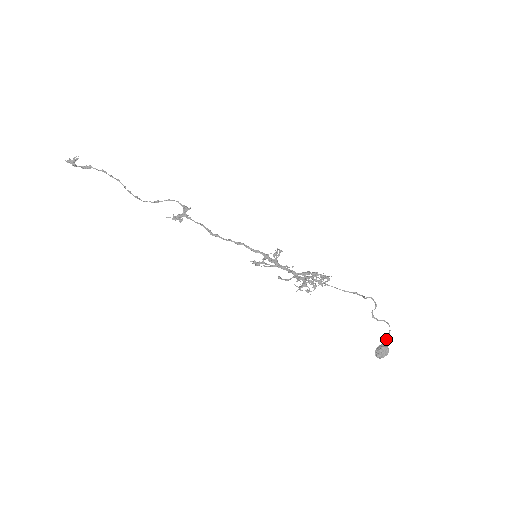
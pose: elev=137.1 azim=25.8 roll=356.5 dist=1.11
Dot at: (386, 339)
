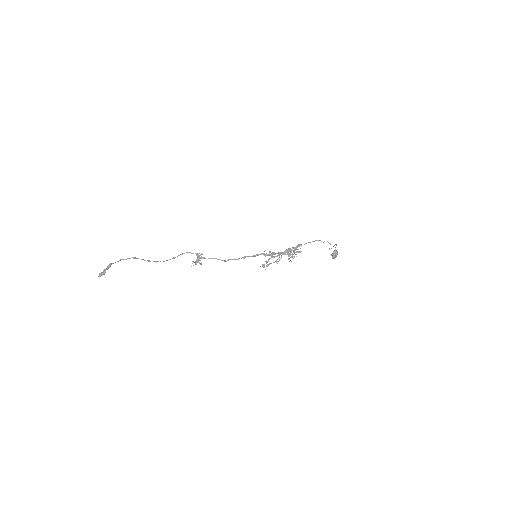
Dot at: occluded
